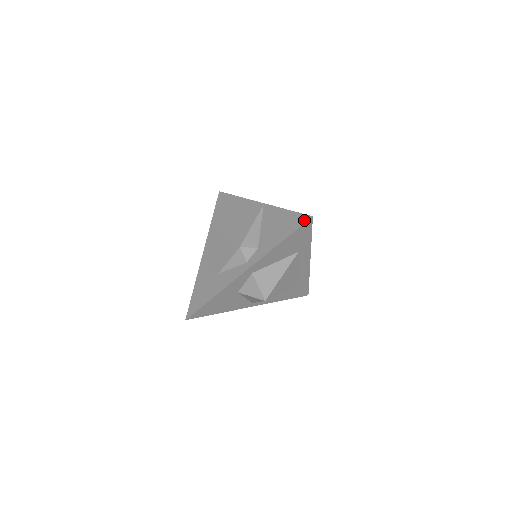
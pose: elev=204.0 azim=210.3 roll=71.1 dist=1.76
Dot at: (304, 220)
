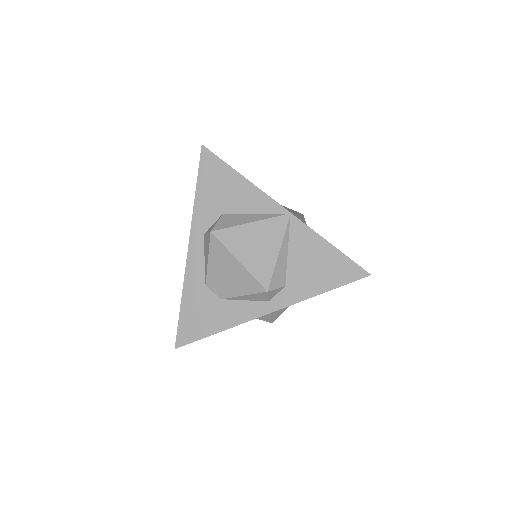
Dot at: (358, 275)
